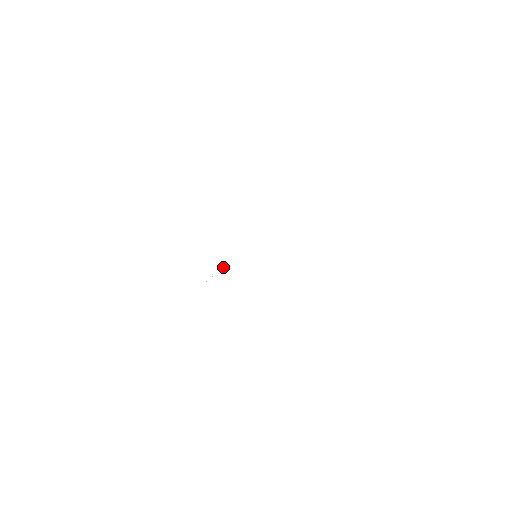
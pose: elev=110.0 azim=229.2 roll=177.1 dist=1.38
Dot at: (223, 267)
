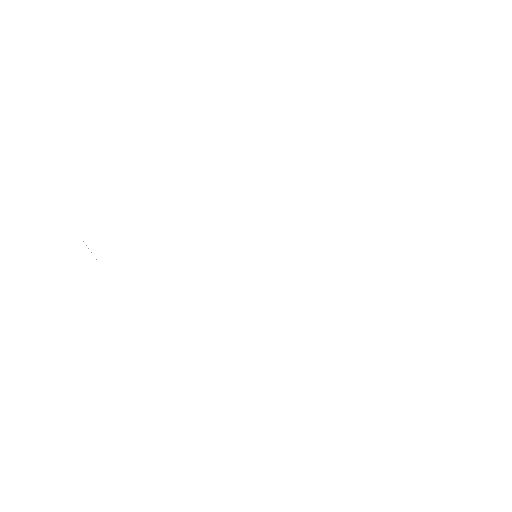
Dot at: occluded
